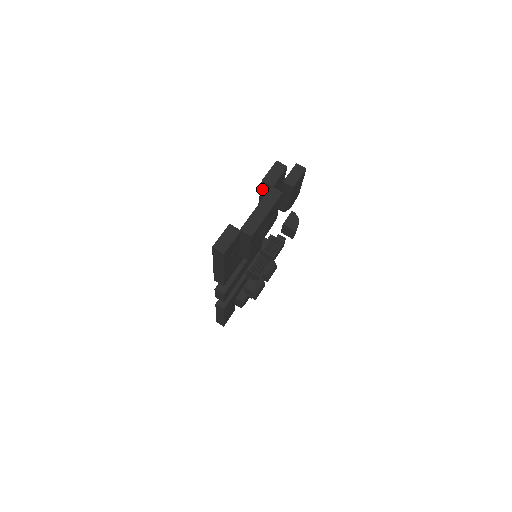
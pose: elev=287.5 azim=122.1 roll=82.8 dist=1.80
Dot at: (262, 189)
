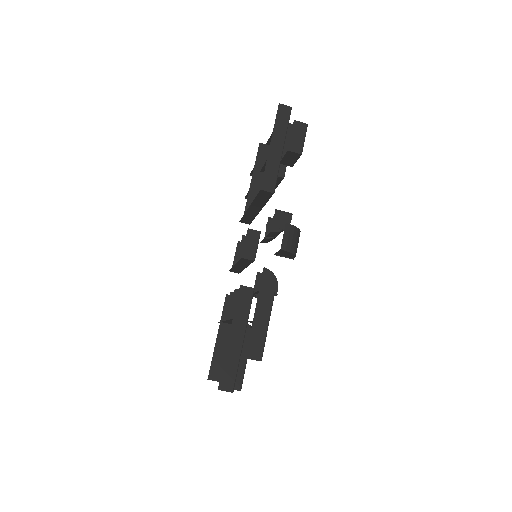
Dot at: occluded
